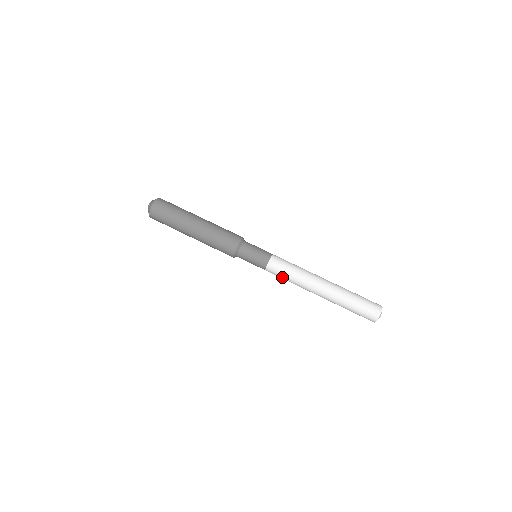
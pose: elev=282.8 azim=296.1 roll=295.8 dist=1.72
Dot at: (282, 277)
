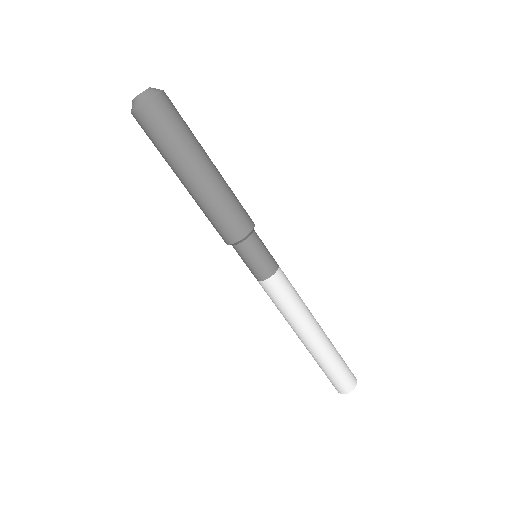
Dot at: occluded
